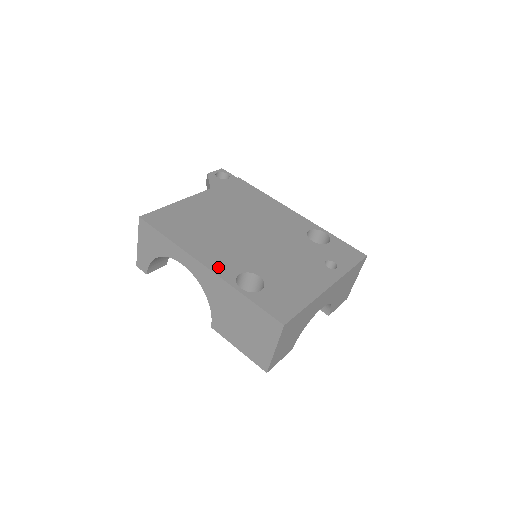
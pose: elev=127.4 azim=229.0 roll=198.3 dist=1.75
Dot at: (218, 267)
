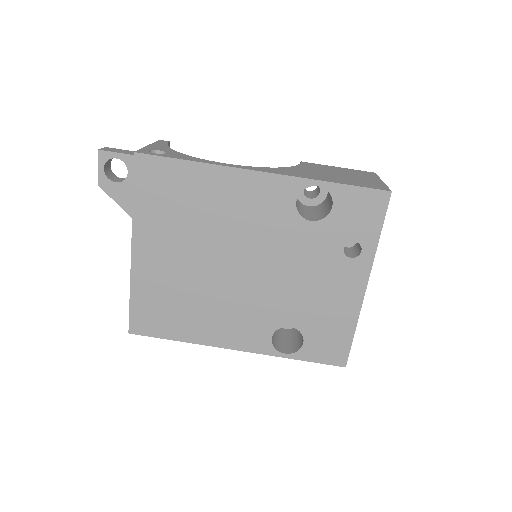
Dot at: (248, 344)
